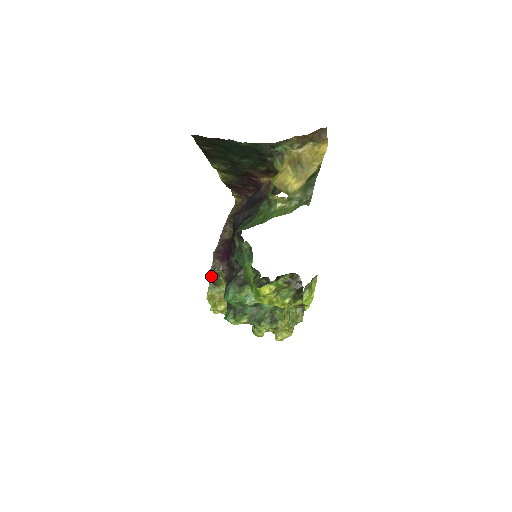
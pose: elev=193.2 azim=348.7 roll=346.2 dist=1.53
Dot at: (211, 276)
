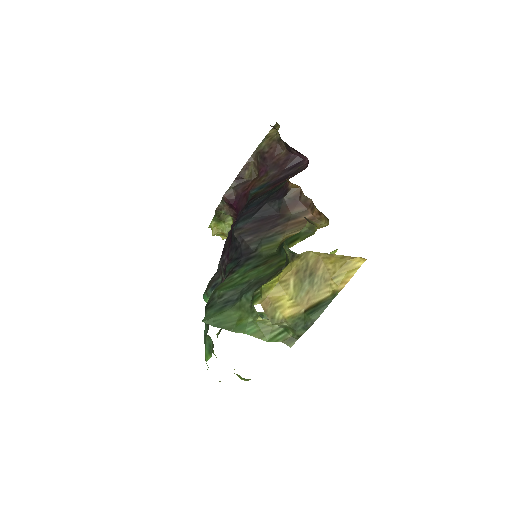
Dot at: occluded
